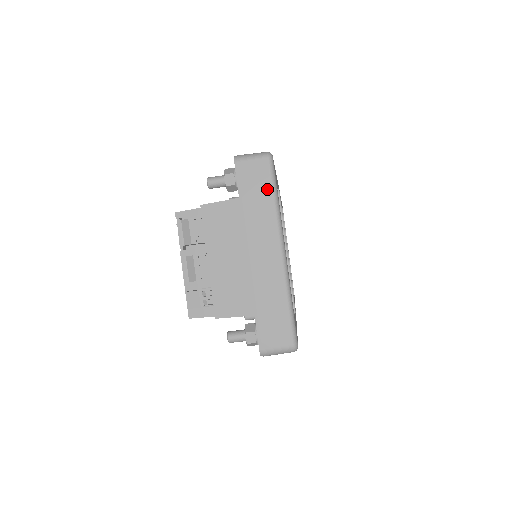
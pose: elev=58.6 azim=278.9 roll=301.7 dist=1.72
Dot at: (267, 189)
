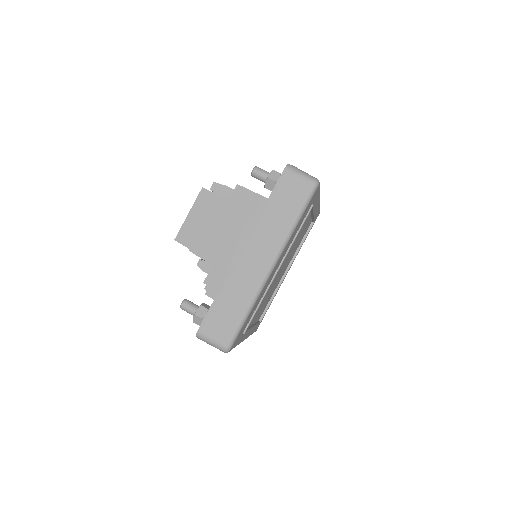
Dot at: occluded
